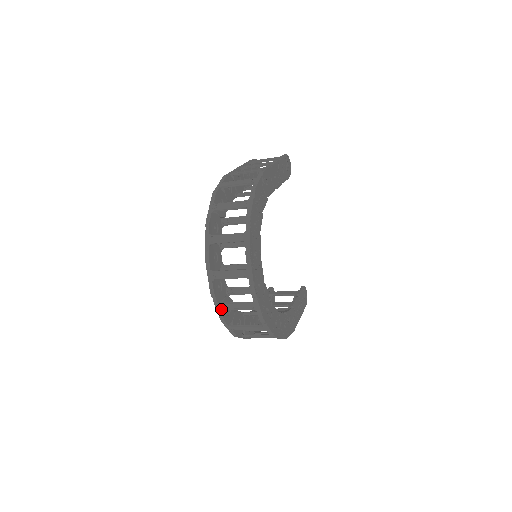
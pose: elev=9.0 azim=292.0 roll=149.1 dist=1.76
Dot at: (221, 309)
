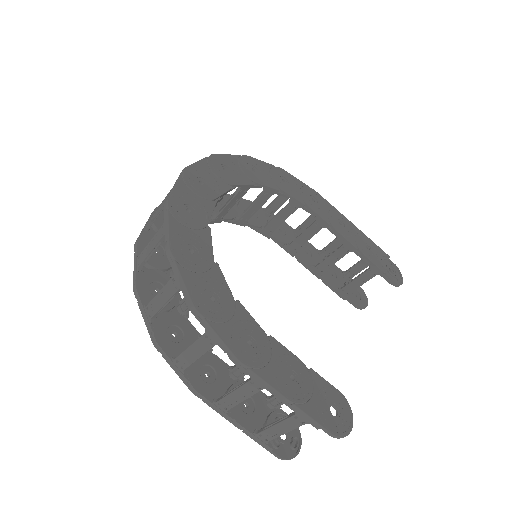
Dot at: (146, 226)
